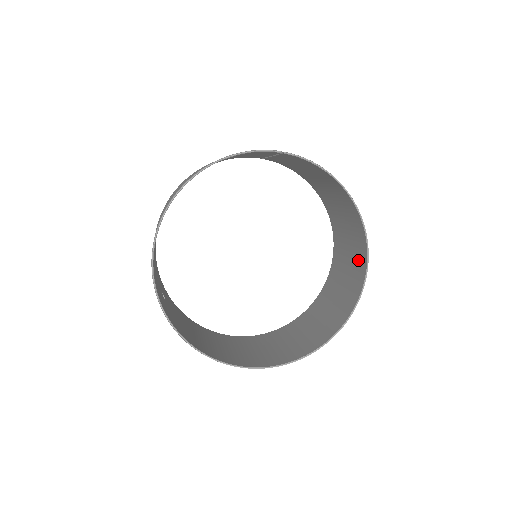
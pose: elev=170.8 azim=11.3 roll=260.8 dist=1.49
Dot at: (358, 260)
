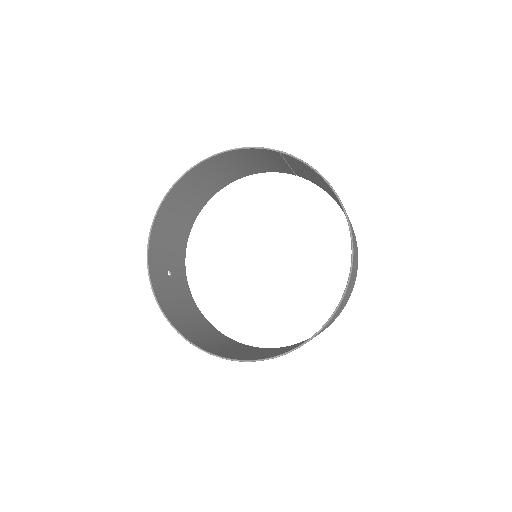
Dot at: occluded
